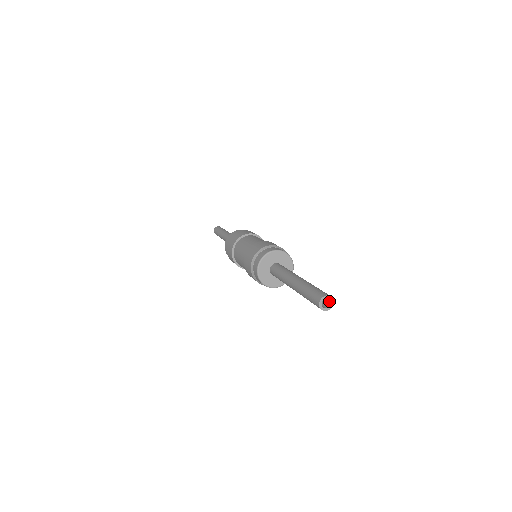
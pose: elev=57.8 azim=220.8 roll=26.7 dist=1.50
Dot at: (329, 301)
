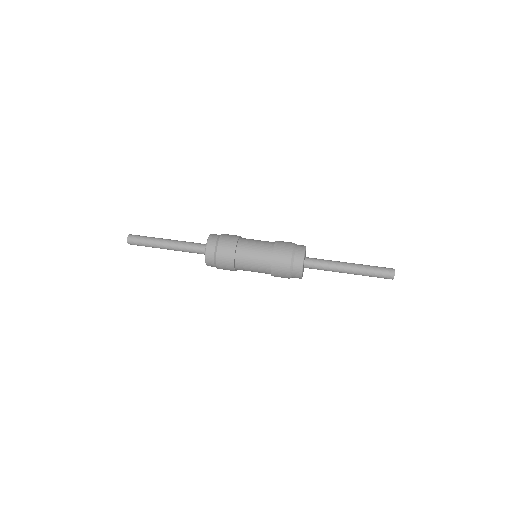
Dot at: occluded
